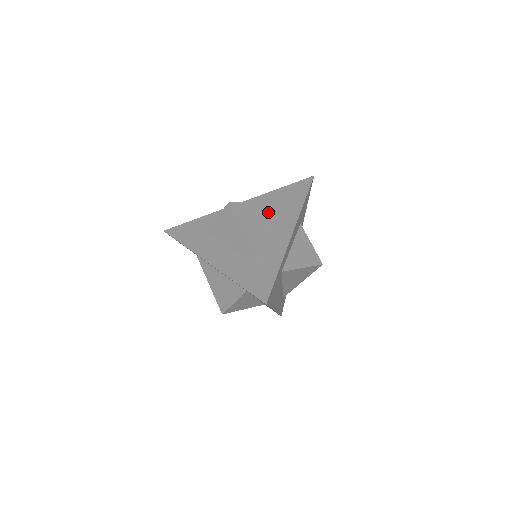
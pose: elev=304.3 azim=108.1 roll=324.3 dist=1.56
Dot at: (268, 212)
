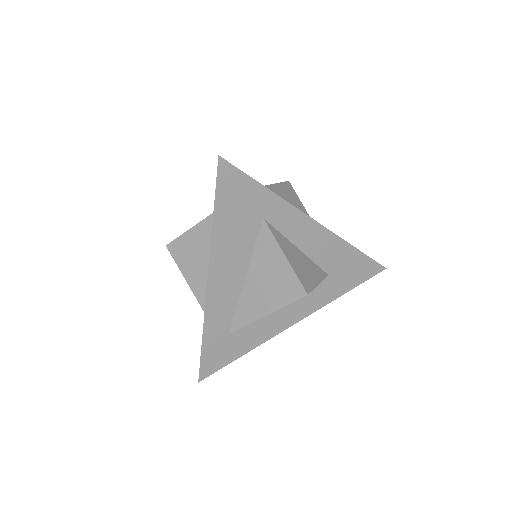
Dot at: occluded
